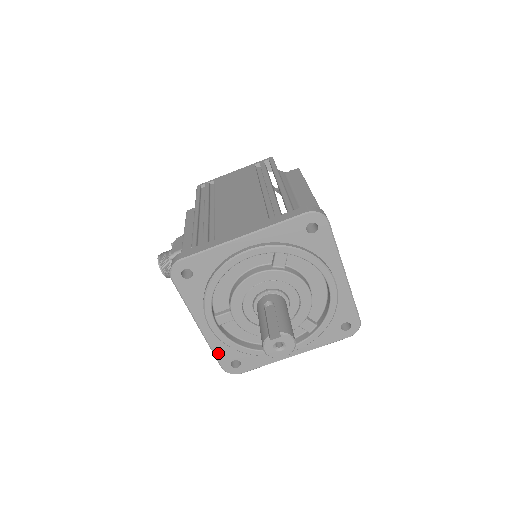
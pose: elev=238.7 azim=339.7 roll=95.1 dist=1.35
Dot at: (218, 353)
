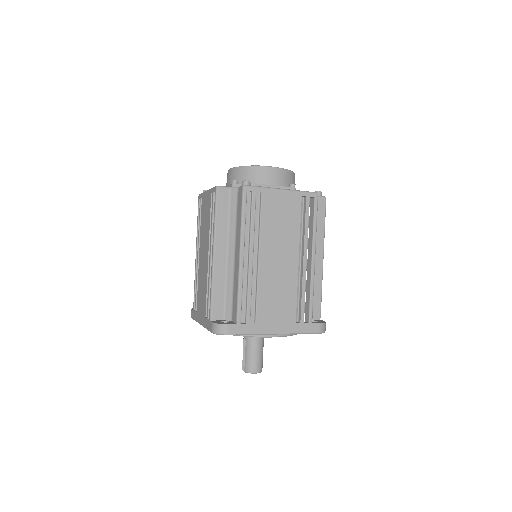
Dot at: occluded
